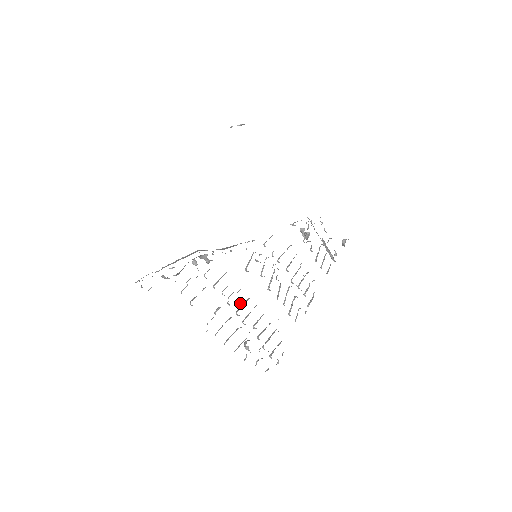
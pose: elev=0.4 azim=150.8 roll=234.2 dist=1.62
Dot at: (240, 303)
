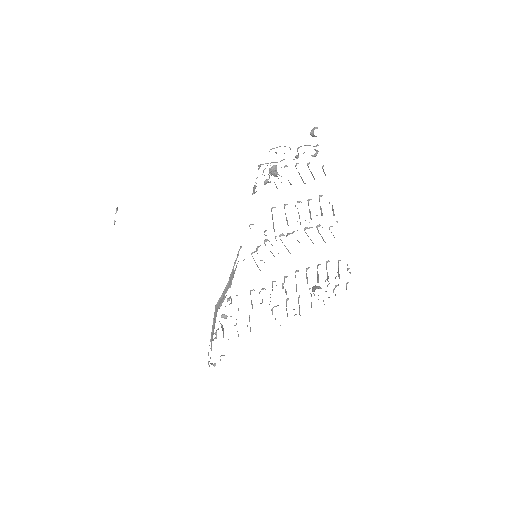
Dot at: (282, 288)
